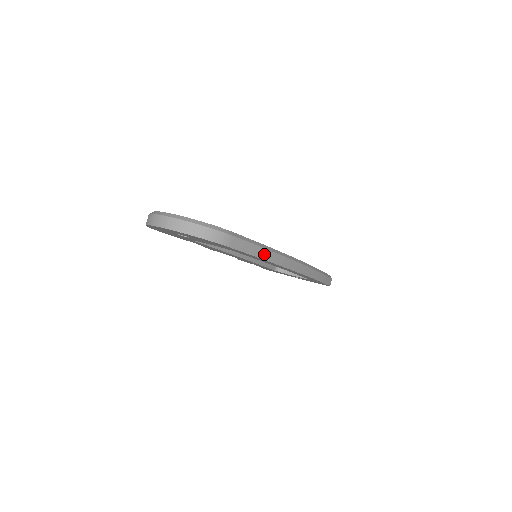
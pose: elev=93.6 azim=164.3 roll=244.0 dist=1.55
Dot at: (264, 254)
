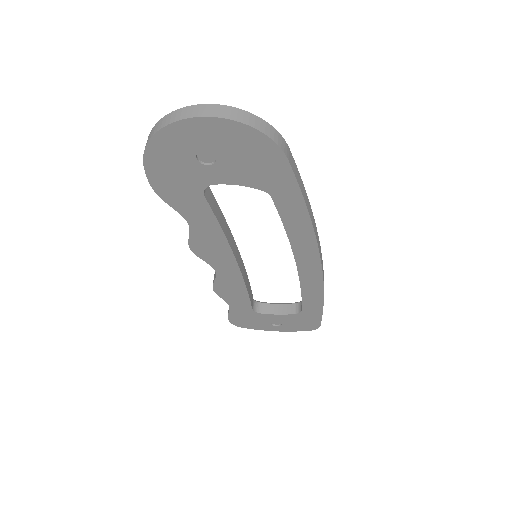
Dot at: (307, 202)
